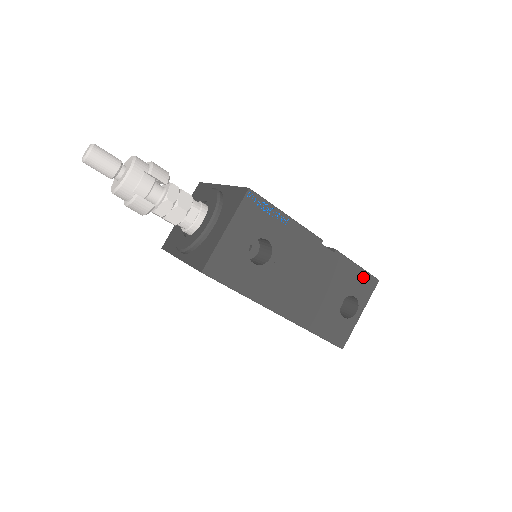
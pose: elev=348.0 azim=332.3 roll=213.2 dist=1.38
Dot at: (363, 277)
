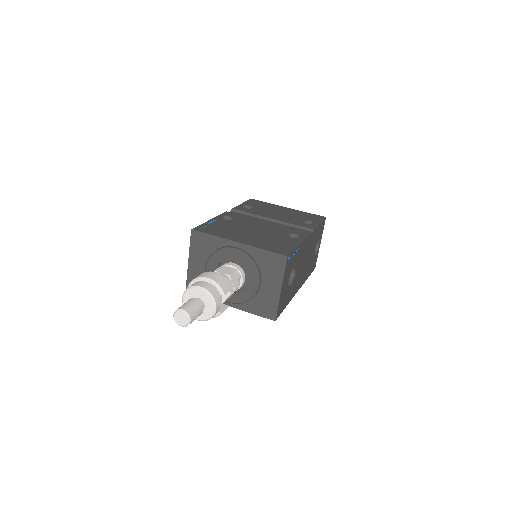
Dot at: (321, 226)
